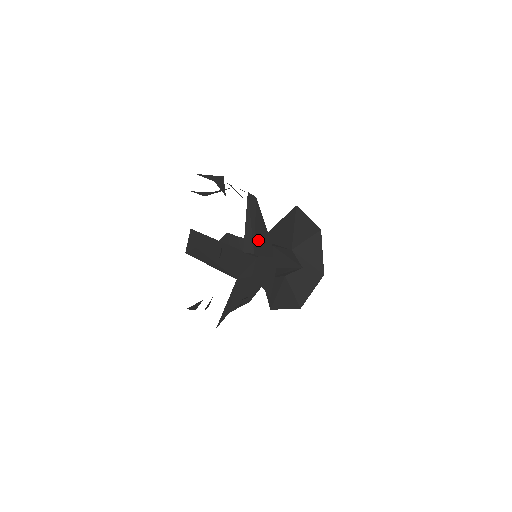
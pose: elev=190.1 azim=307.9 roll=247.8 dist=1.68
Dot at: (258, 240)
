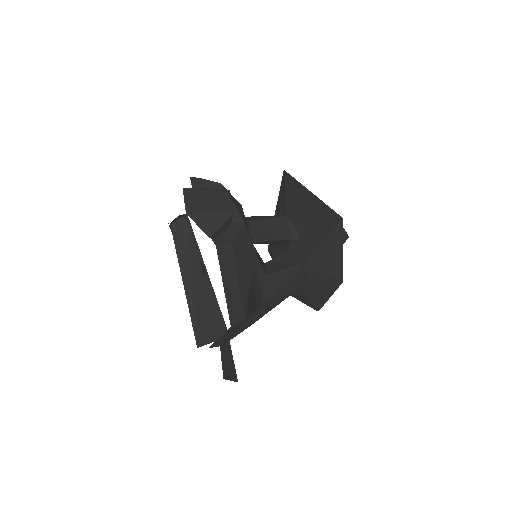
Dot at: (235, 331)
